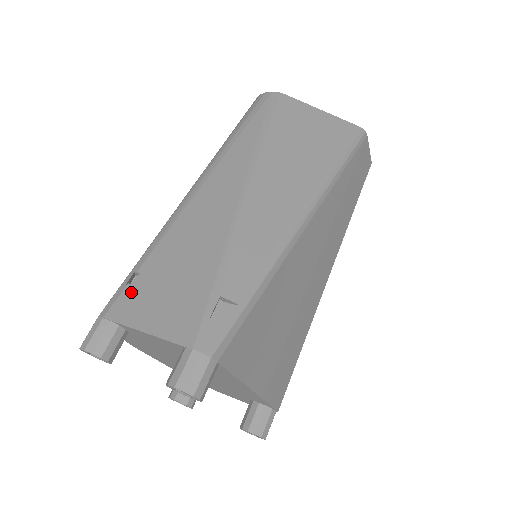
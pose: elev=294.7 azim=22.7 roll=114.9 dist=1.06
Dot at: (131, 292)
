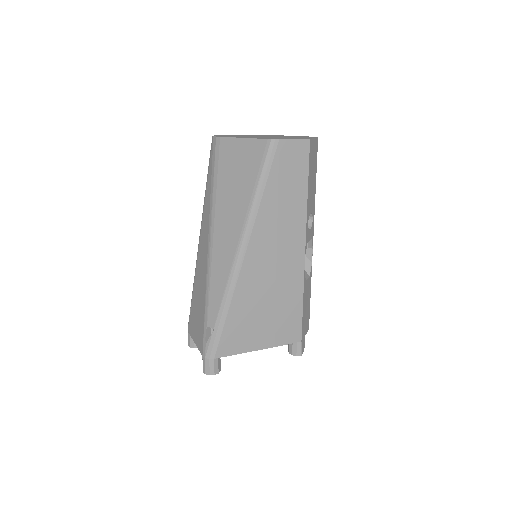
Dot at: (191, 318)
